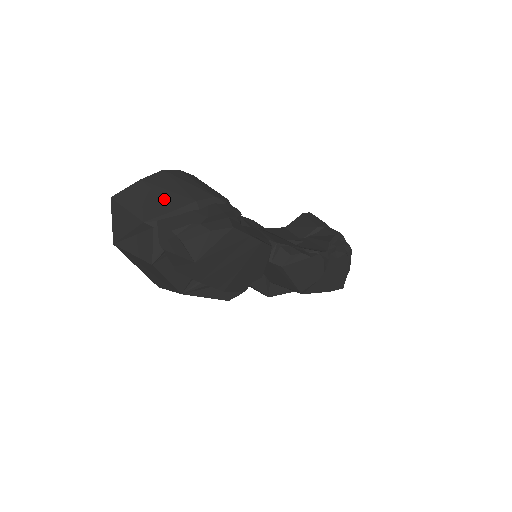
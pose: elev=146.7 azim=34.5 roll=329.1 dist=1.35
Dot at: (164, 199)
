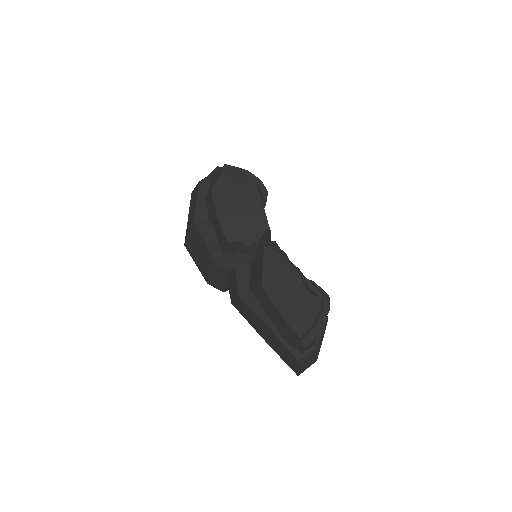
Dot at: occluded
